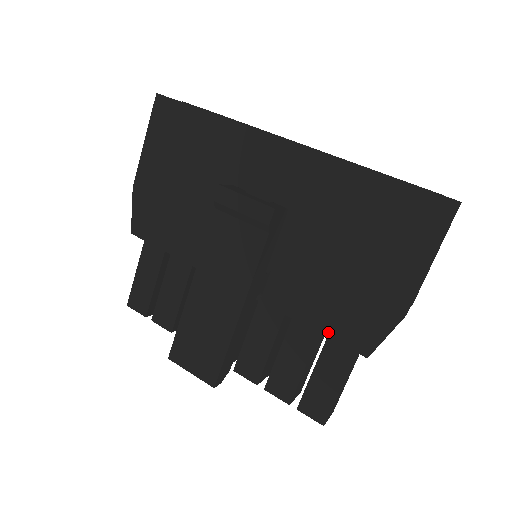
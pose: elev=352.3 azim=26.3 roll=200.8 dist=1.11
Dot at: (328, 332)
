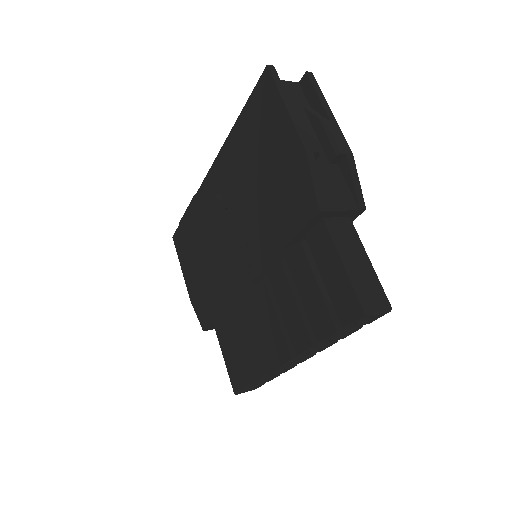
Dot at: (293, 232)
